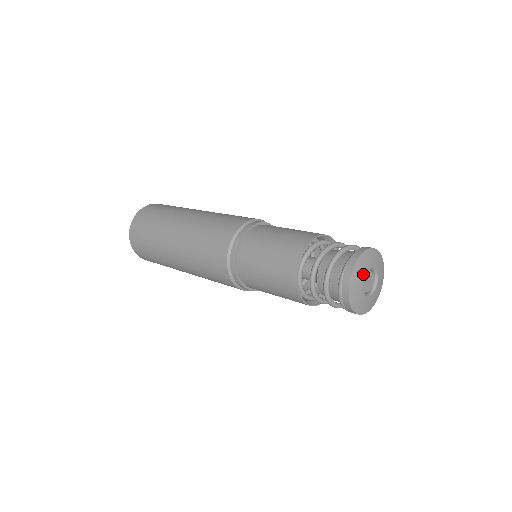
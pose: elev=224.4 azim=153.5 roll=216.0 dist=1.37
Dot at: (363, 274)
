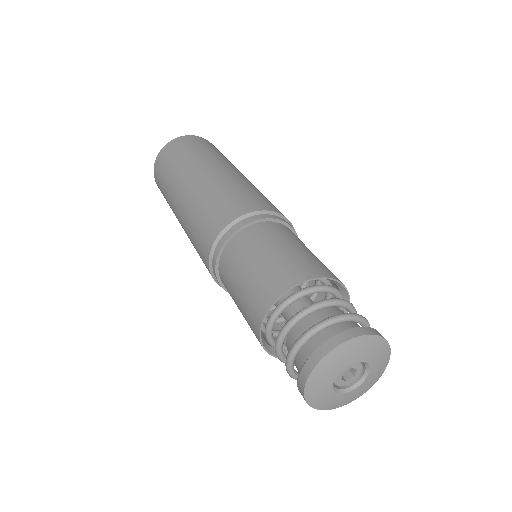
Dot at: (327, 386)
